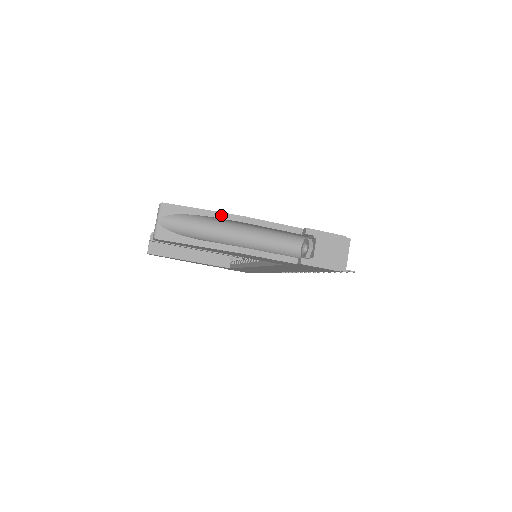
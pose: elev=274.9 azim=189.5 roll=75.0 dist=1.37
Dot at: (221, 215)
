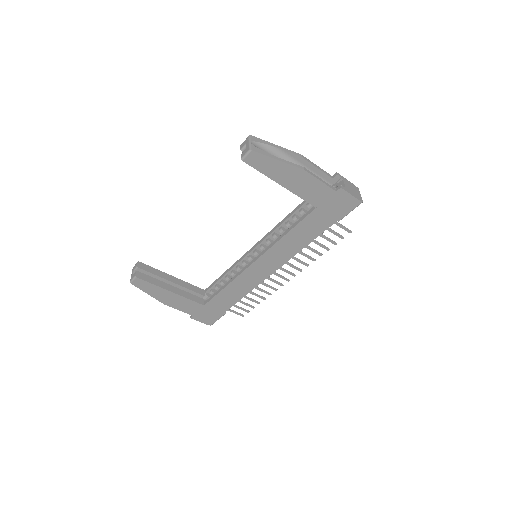
Dot at: (288, 151)
